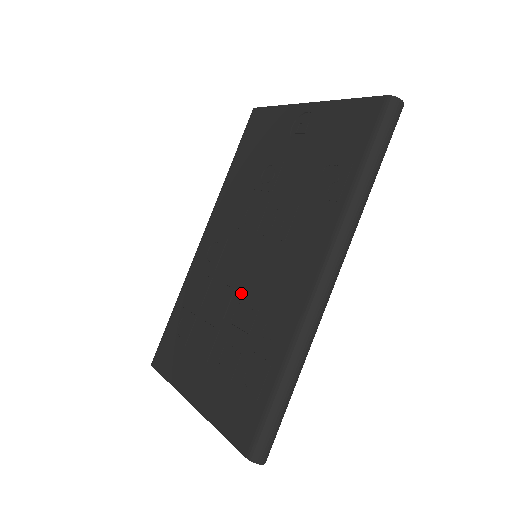
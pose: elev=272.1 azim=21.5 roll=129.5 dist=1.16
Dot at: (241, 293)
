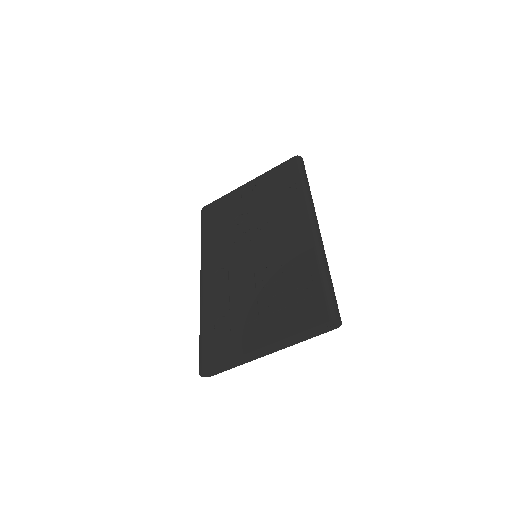
Dot at: (261, 270)
